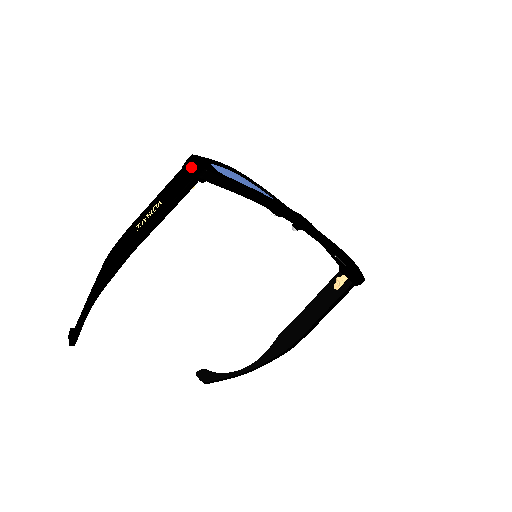
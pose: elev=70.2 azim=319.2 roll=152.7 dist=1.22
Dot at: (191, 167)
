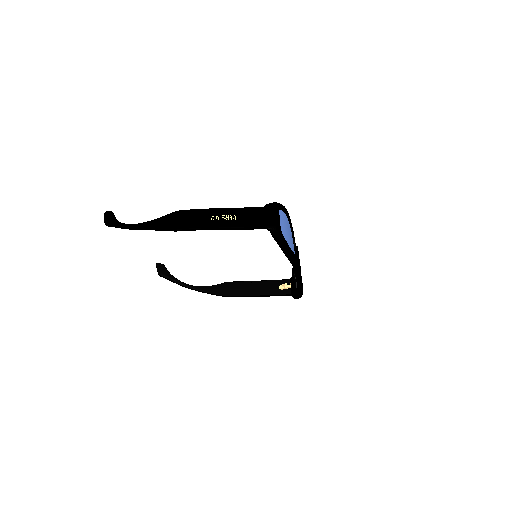
Dot at: (269, 217)
